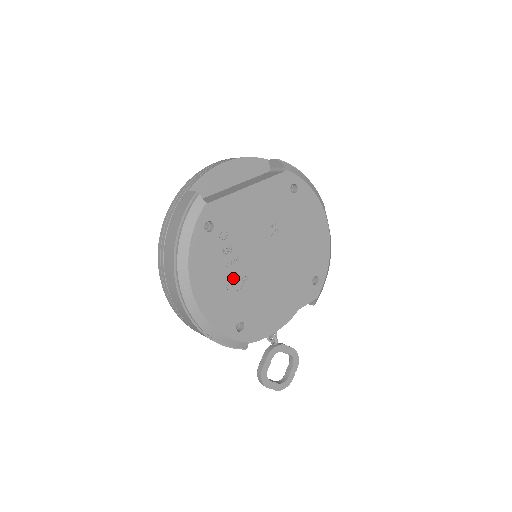
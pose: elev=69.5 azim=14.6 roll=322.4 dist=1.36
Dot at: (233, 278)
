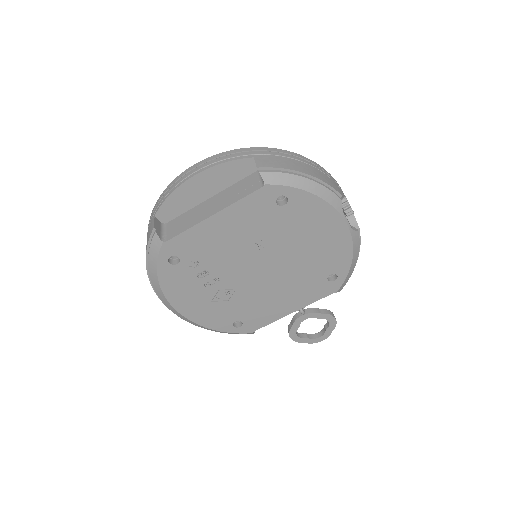
Dot at: (218, 293)
